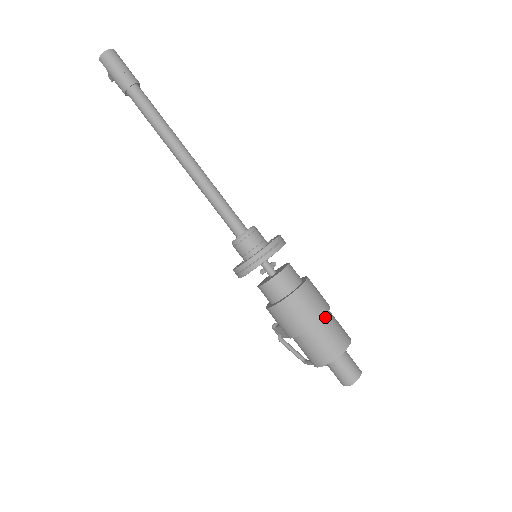
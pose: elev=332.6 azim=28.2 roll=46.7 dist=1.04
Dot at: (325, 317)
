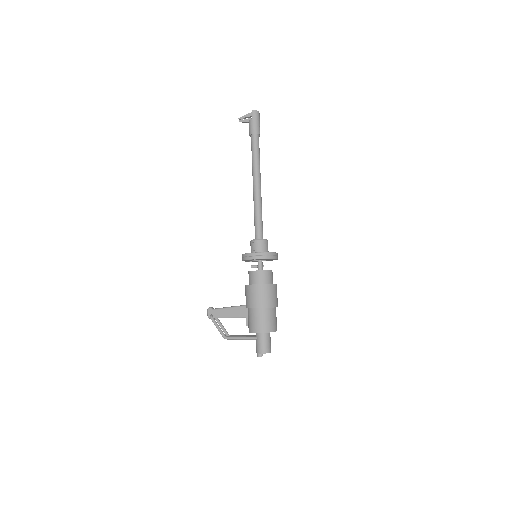
Dot at: occluded
